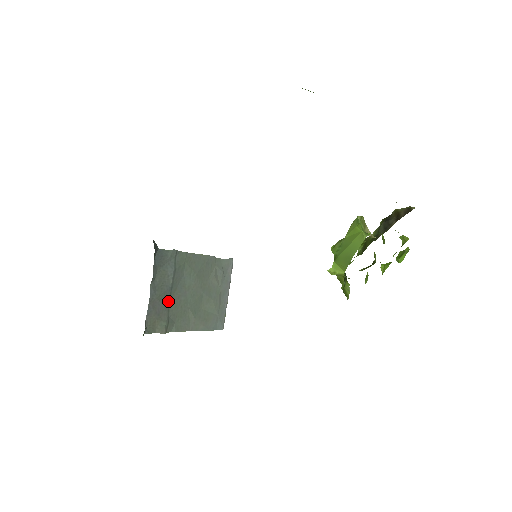
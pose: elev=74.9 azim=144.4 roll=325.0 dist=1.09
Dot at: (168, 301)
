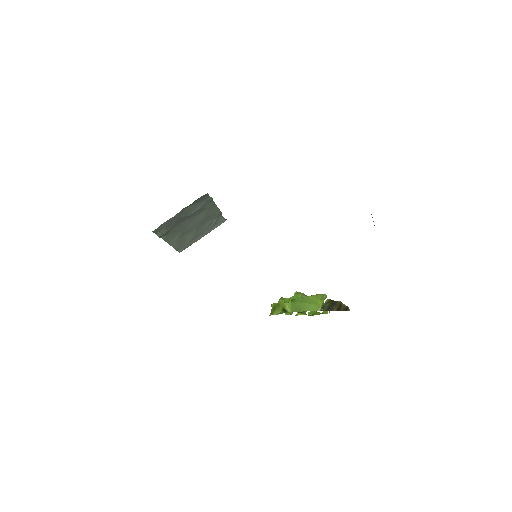
Dot at: (179, 222)
